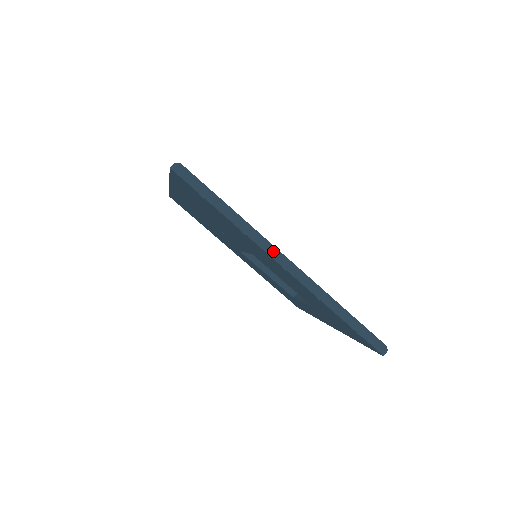
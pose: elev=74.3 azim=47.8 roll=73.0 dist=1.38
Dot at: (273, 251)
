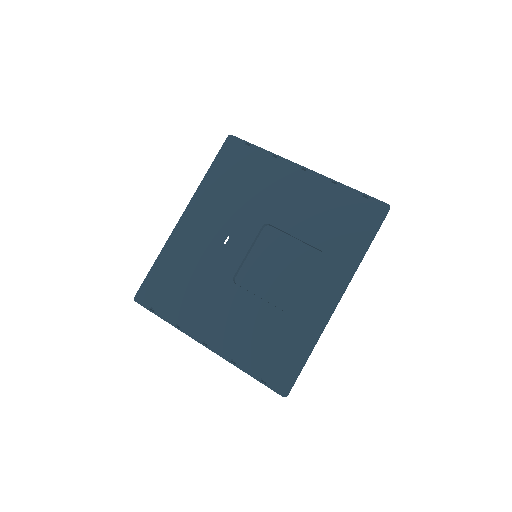
Dot at: (295, 164)
